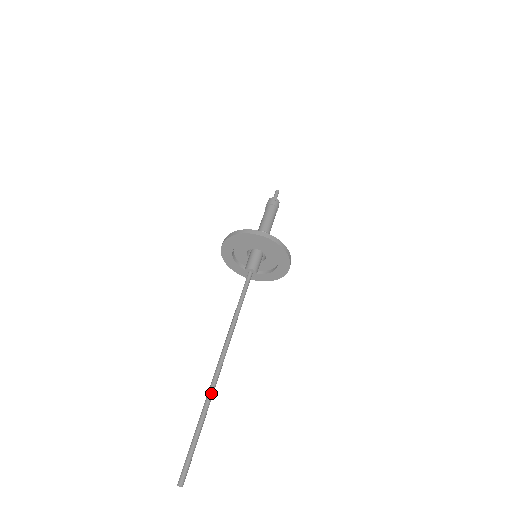
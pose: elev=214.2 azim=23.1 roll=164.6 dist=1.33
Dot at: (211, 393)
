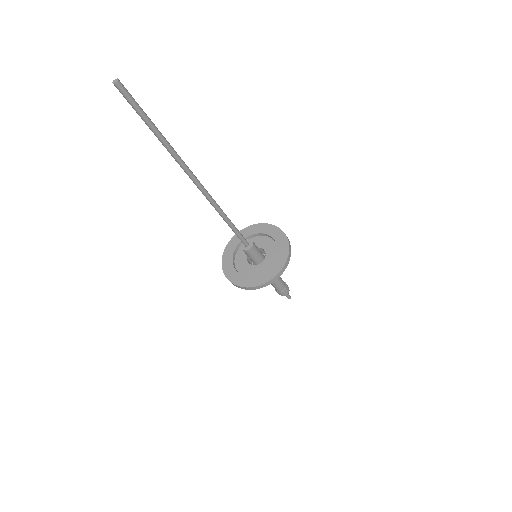
Dot at: (179, 156)
